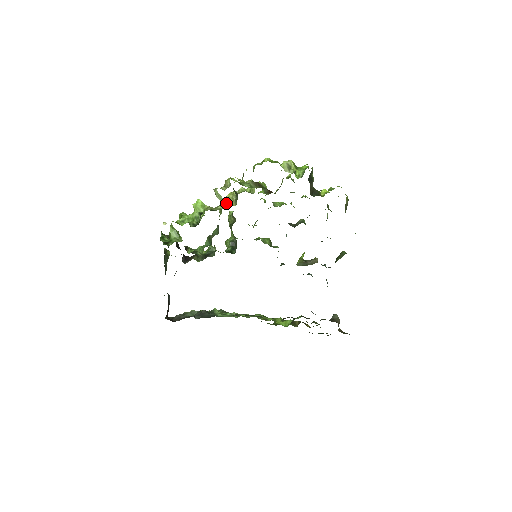
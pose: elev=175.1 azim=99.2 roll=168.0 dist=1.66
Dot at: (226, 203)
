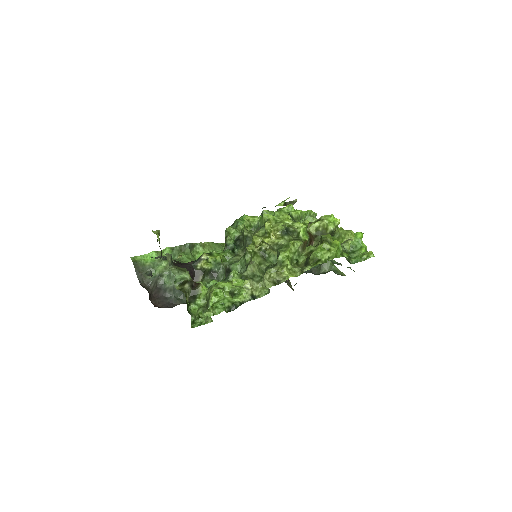
Dot at: (259, 244)
